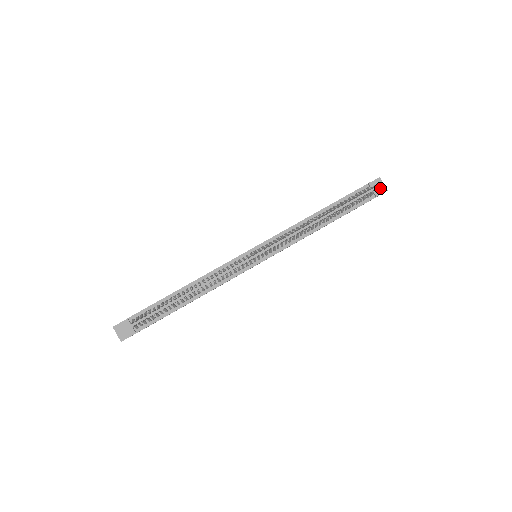
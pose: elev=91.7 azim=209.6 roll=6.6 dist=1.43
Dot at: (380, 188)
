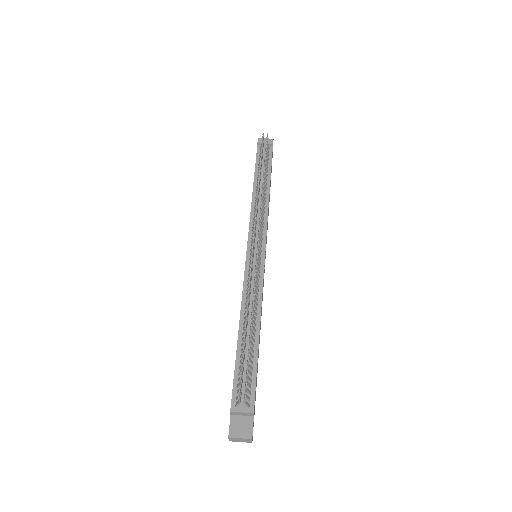
Dot at: occluded
